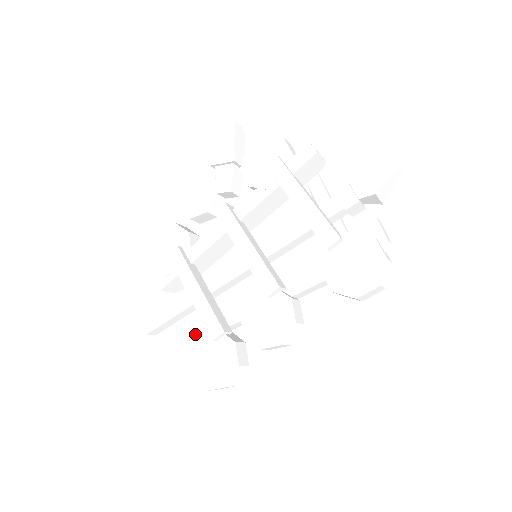
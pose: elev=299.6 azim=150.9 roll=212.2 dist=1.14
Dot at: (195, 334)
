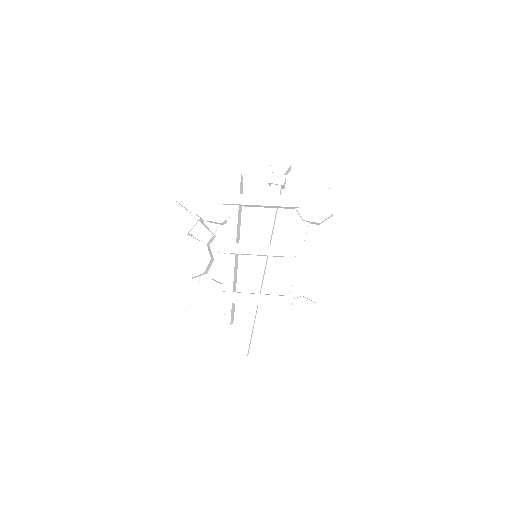
Dot at: (275, 322)
